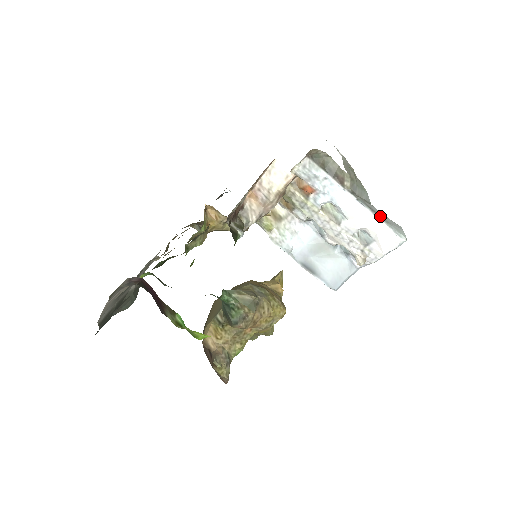
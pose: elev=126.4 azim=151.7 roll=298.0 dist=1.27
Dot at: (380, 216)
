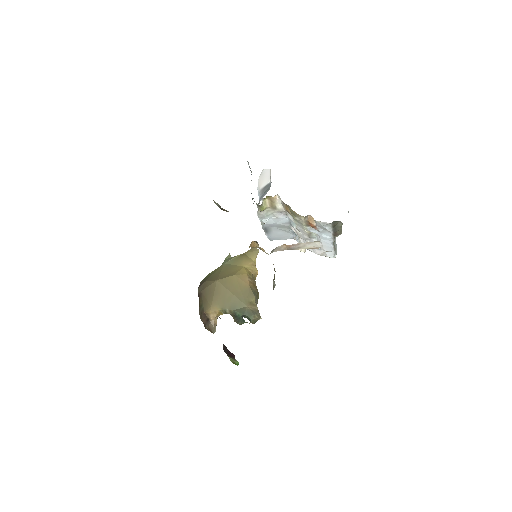
Dot at: occluded
